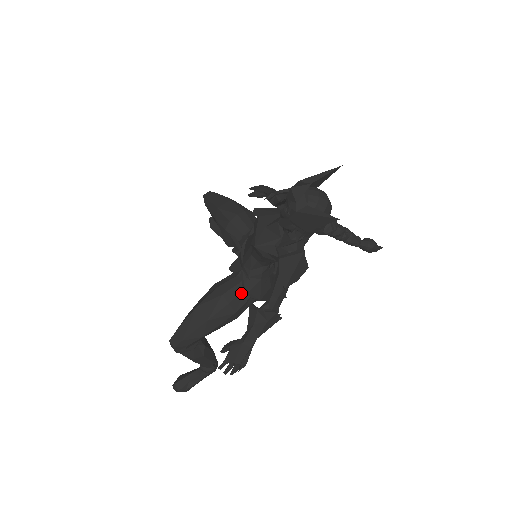
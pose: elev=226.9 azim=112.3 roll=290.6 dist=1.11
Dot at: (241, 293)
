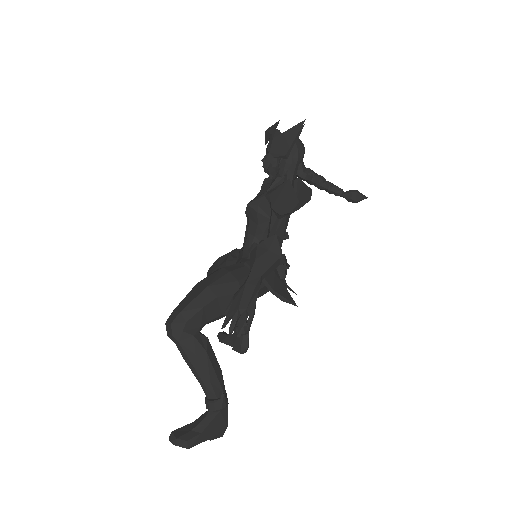
Dot at: (242, 268)
